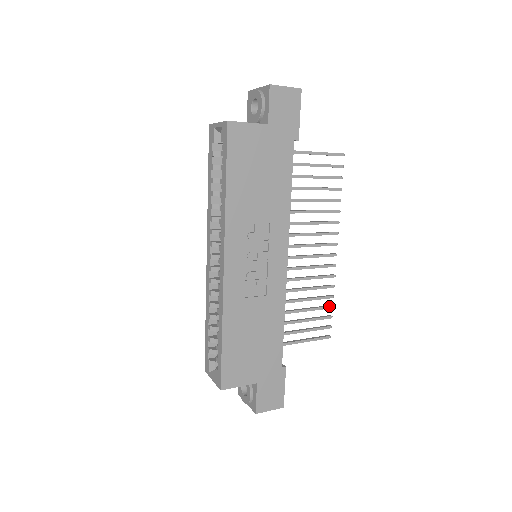
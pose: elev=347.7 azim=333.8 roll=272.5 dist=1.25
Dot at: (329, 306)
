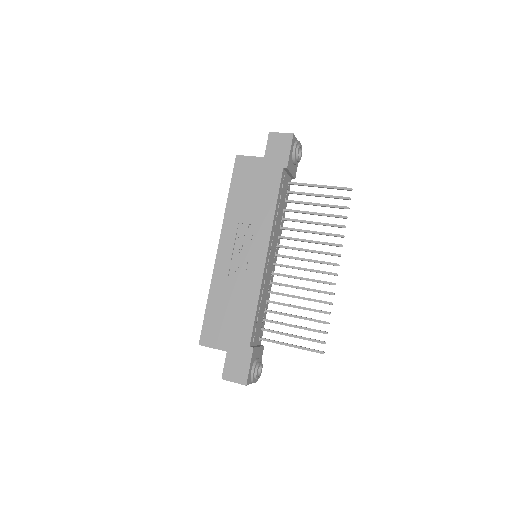
Dot at: (324, 321)
